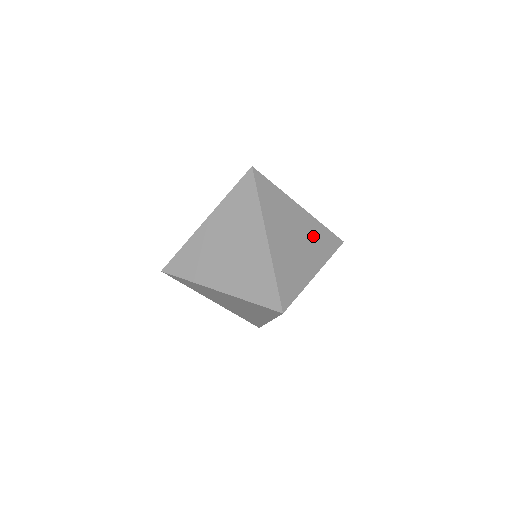
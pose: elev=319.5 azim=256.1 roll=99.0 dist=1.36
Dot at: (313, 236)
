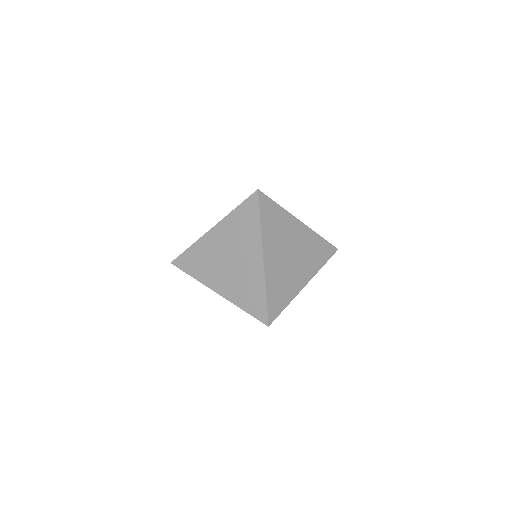
Dot at: (308, 249)
